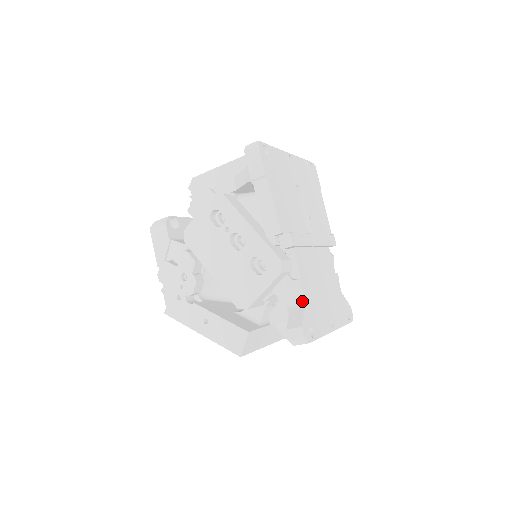
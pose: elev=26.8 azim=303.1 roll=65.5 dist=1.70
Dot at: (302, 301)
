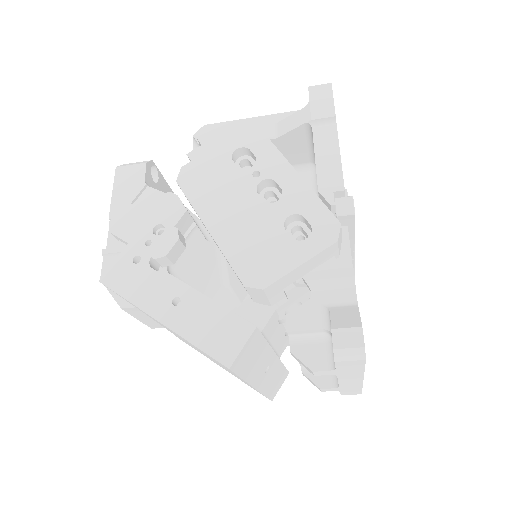
Dot at: (352, 299)
